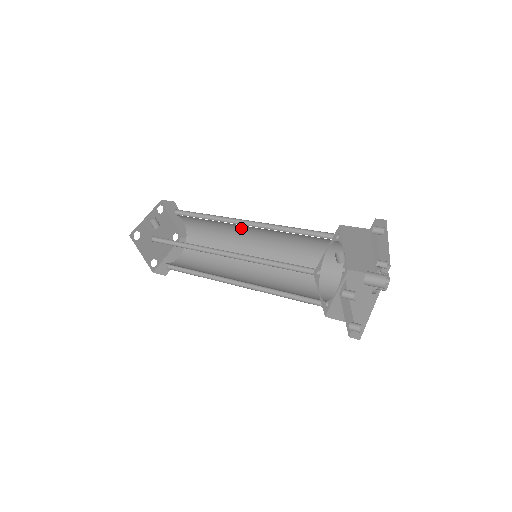
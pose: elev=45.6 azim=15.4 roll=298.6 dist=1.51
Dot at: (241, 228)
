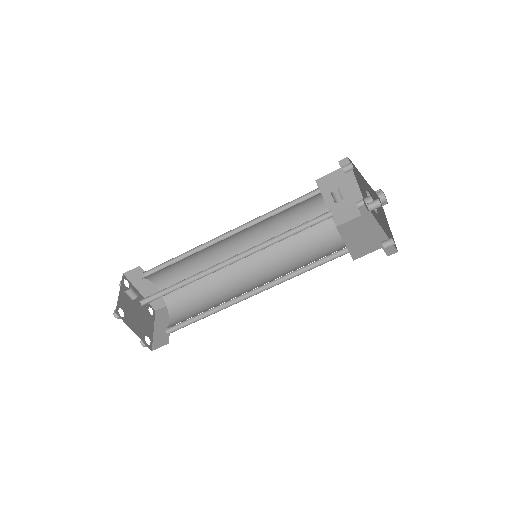
Dot at: (222, 248)
